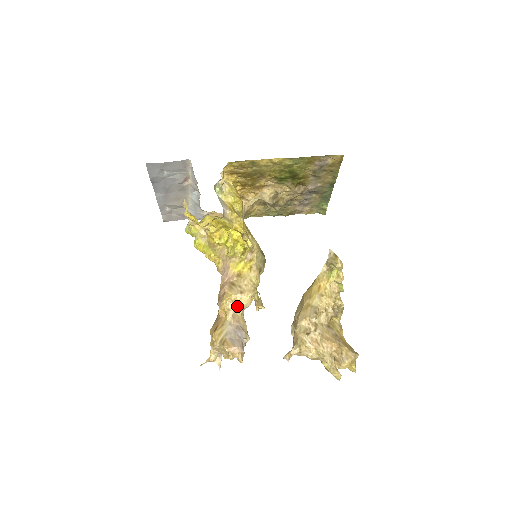
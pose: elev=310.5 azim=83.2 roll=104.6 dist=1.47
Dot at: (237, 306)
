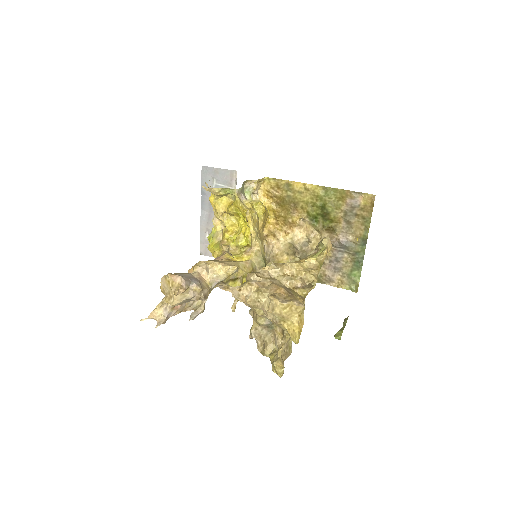
Dot at: (209, 270)
